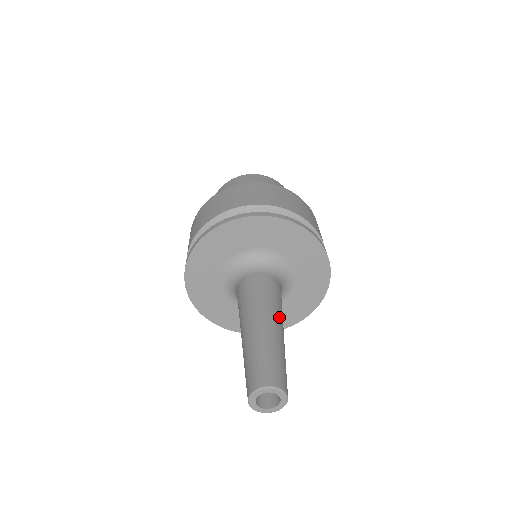
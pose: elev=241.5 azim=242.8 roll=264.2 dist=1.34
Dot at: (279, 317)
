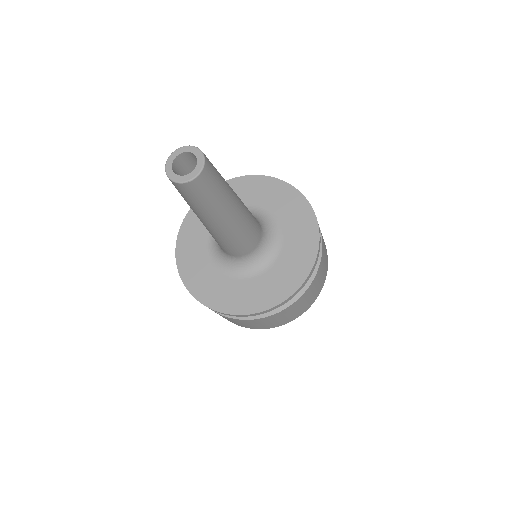
Dot at: occluded
